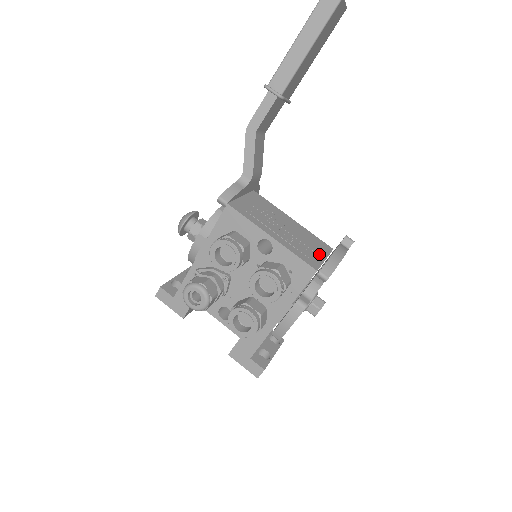
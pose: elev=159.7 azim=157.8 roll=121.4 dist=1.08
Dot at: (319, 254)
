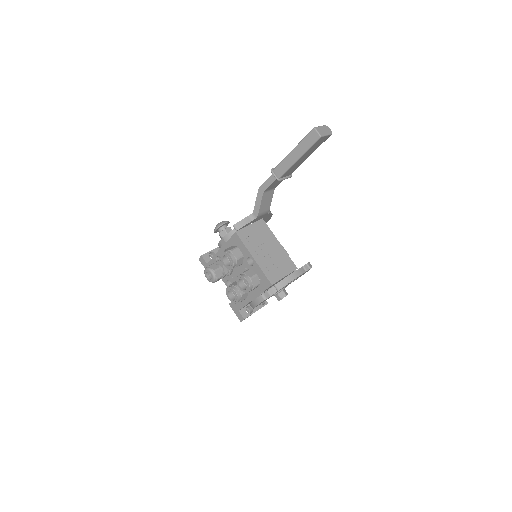
Dot at: (282, 272)
